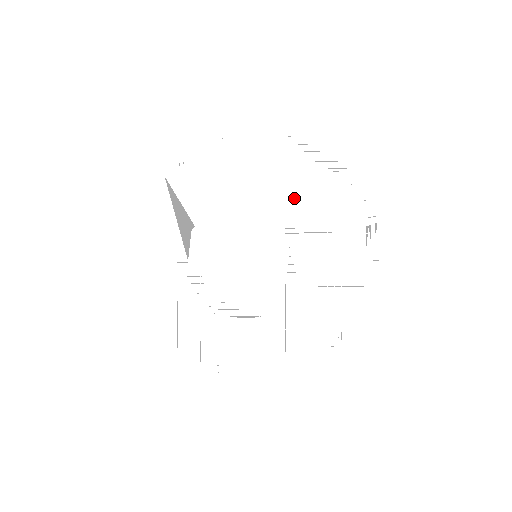
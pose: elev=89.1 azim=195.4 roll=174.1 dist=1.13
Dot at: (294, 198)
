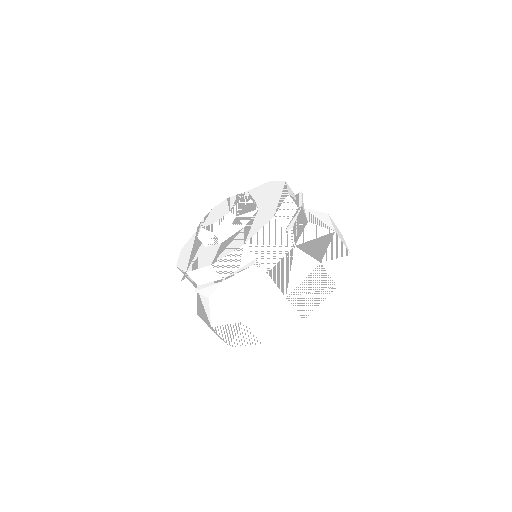
Dot at: (264, 196)
